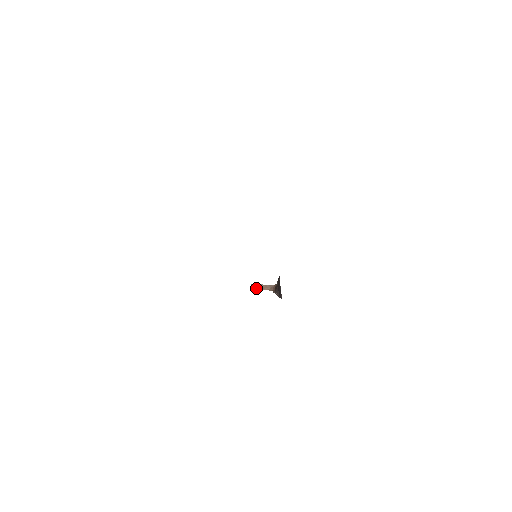
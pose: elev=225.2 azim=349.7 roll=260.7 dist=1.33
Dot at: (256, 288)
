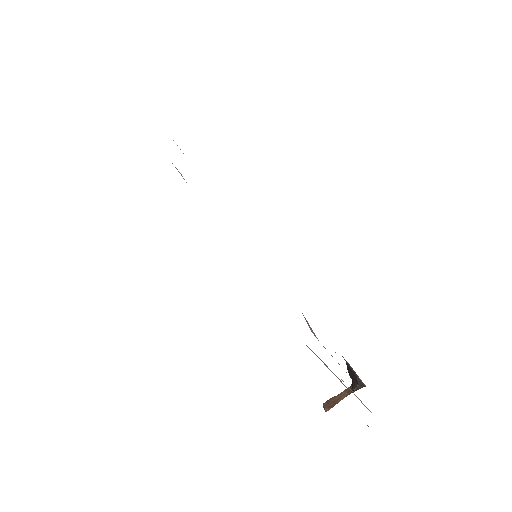
Dot at: (330, 404)
